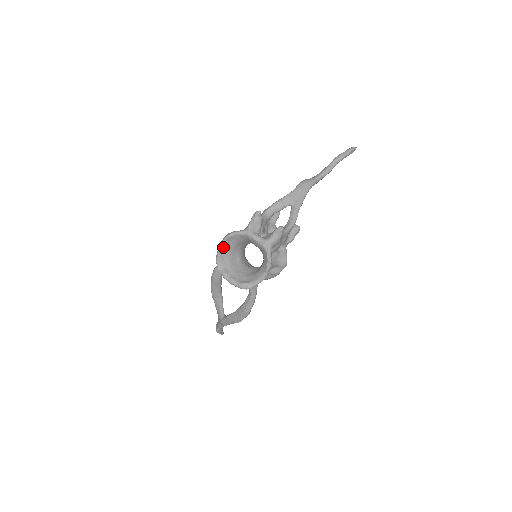
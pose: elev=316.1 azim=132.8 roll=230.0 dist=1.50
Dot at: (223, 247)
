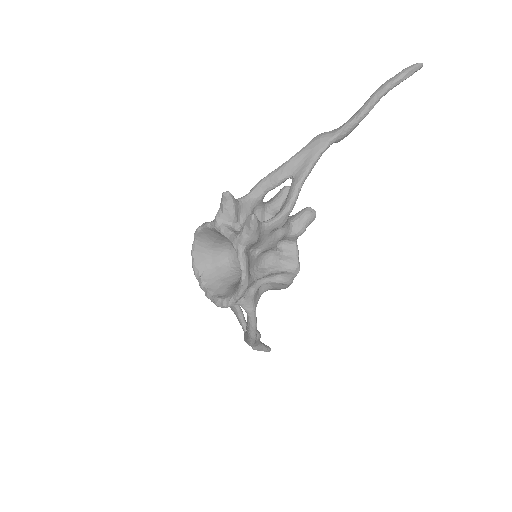
Dot at: (197, 245)
